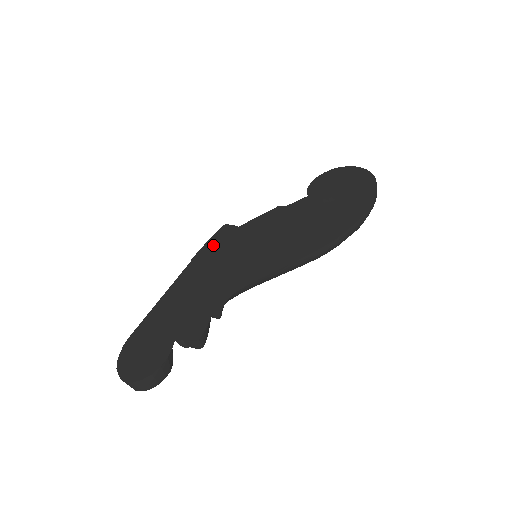
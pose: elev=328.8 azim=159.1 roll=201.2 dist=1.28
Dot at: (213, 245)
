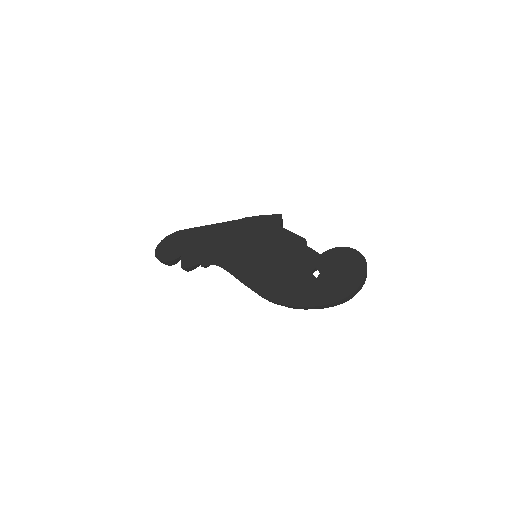
Dot at: (259, 222)
